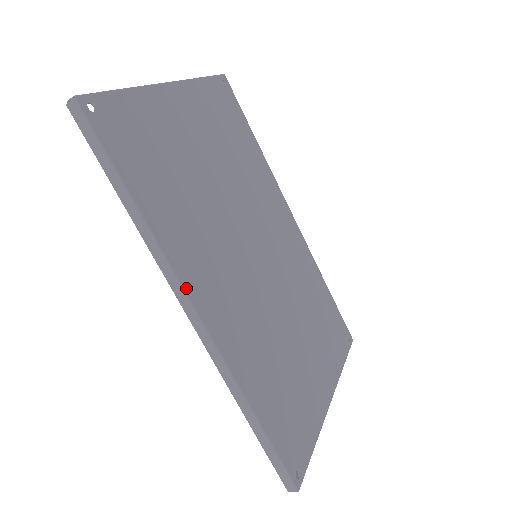
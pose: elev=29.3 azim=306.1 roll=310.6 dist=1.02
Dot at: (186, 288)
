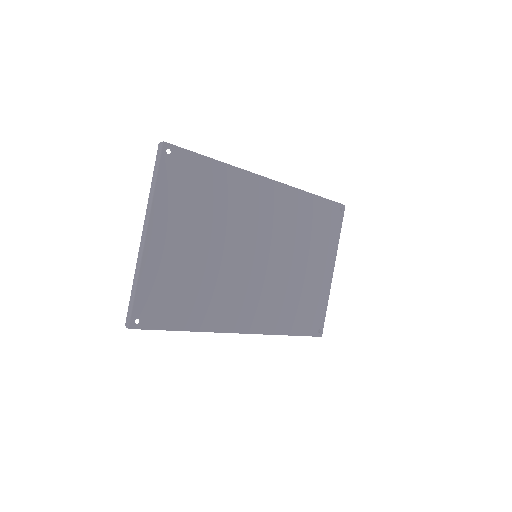
Dot at: (230, 331)
